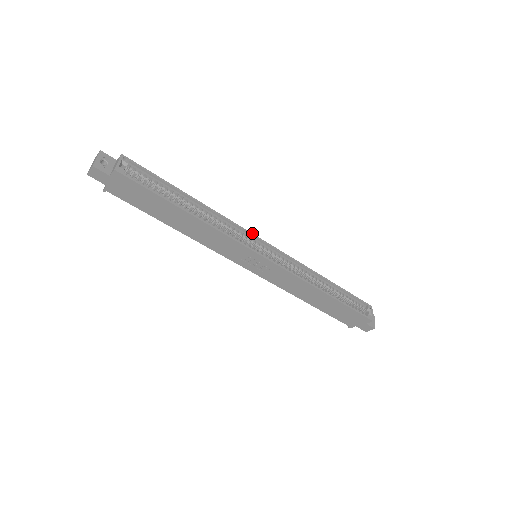
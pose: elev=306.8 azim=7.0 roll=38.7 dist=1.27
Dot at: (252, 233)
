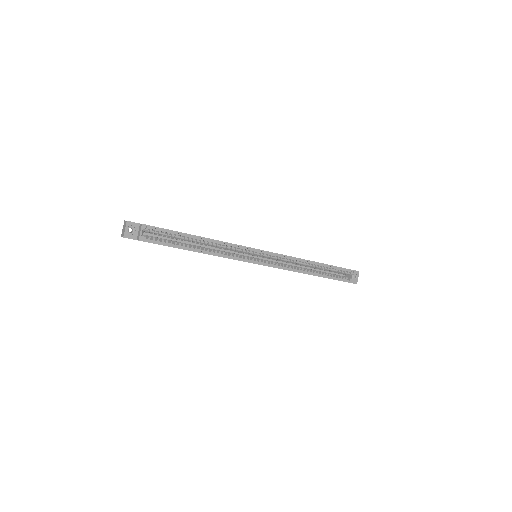
Dot at: (250, 247)
